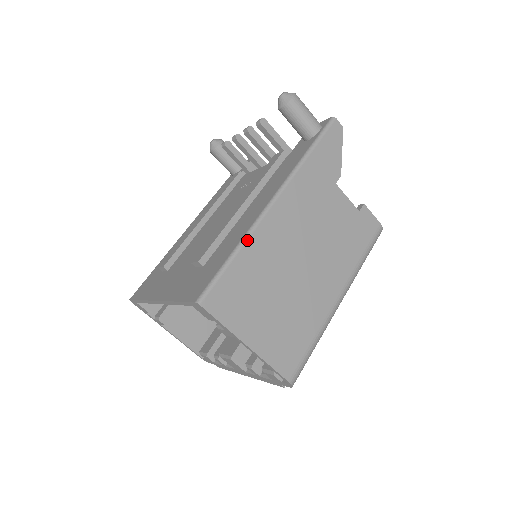
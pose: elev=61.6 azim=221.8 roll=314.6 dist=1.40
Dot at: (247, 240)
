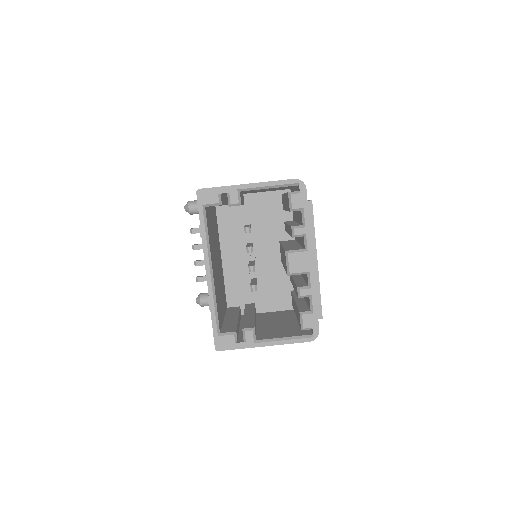
Dot at: occluded
